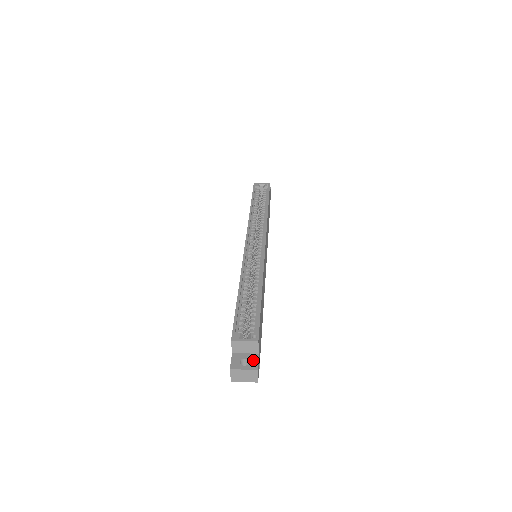
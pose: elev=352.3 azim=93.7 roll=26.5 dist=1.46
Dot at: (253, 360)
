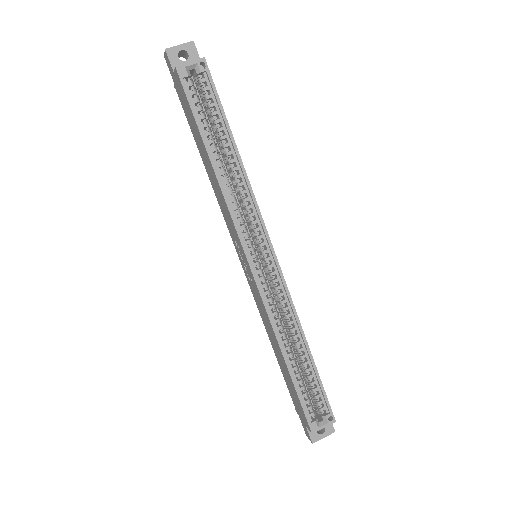
Dot at: occluded
